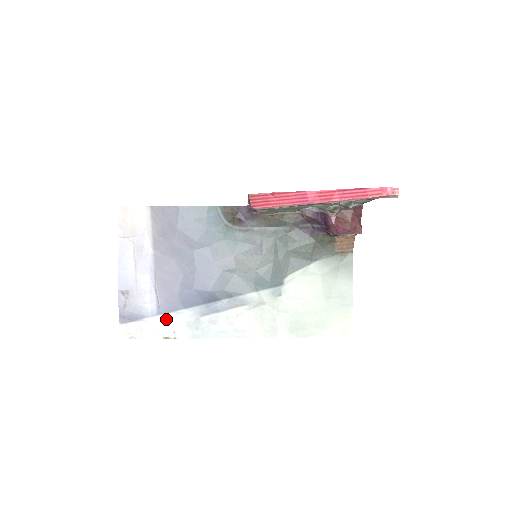
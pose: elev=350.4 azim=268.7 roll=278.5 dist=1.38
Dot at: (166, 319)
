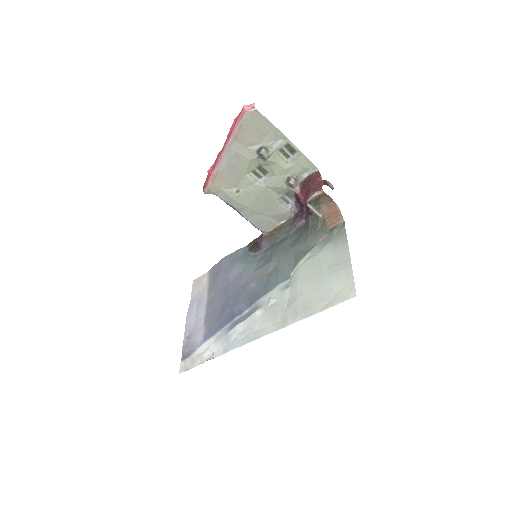
Dot at: (208, 344)
